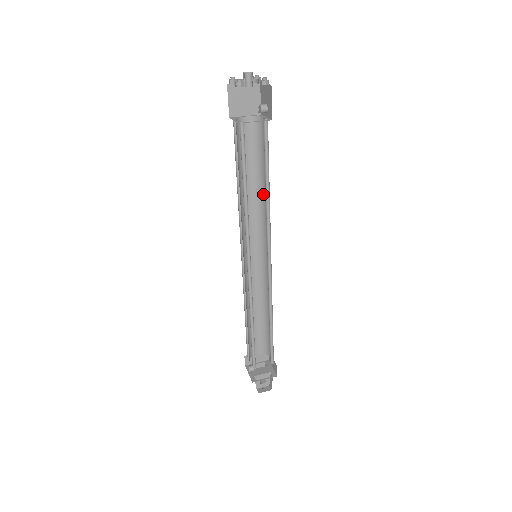
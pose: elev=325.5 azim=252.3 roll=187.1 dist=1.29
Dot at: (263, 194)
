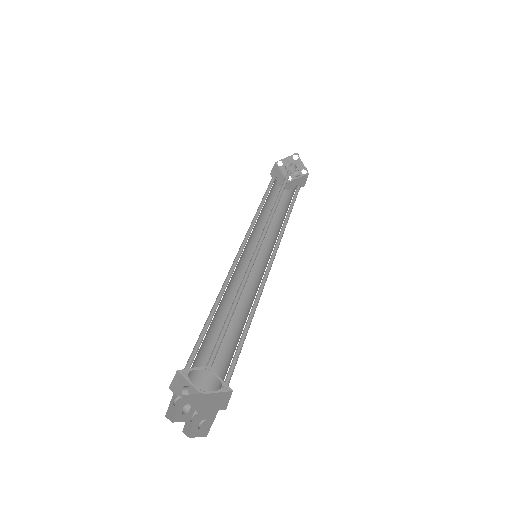
Dot at: occluded
